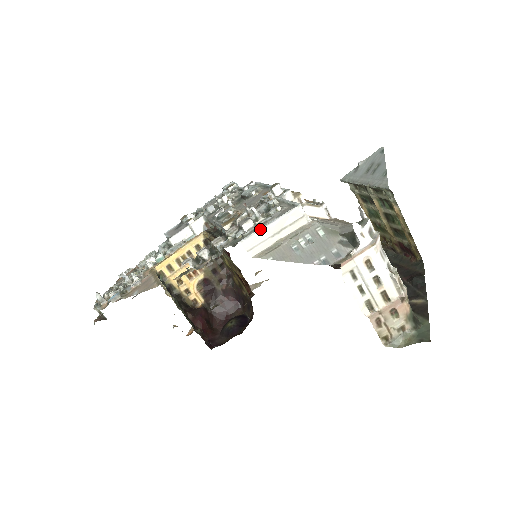
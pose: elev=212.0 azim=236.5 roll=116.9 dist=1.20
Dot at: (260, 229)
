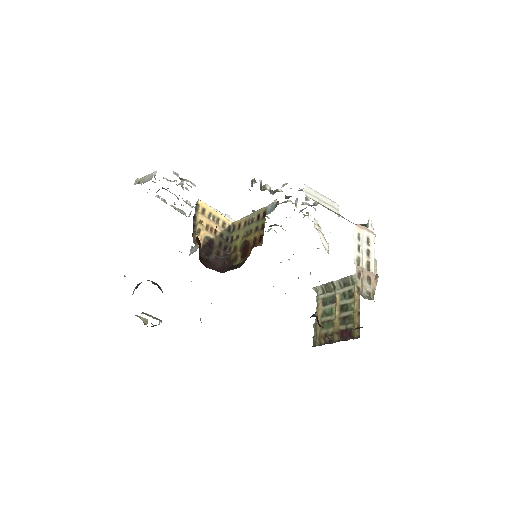
Dot at: (316, 191)
